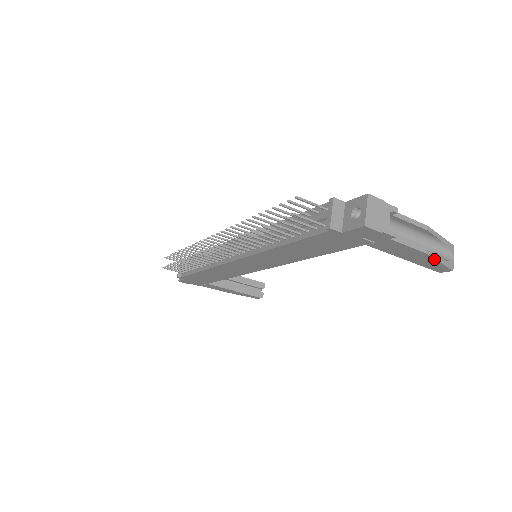
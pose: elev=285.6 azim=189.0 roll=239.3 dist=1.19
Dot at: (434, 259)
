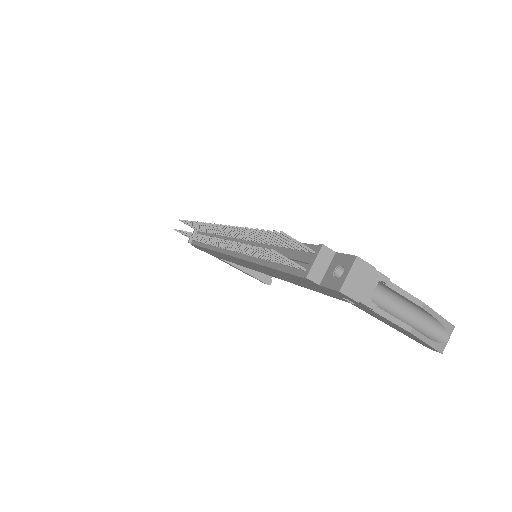
Dot at: (420, 339)
